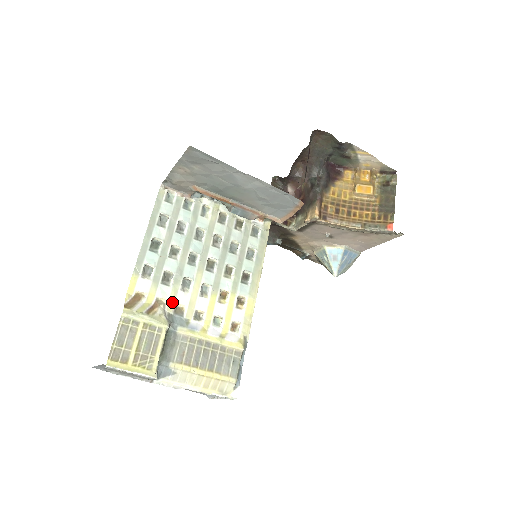
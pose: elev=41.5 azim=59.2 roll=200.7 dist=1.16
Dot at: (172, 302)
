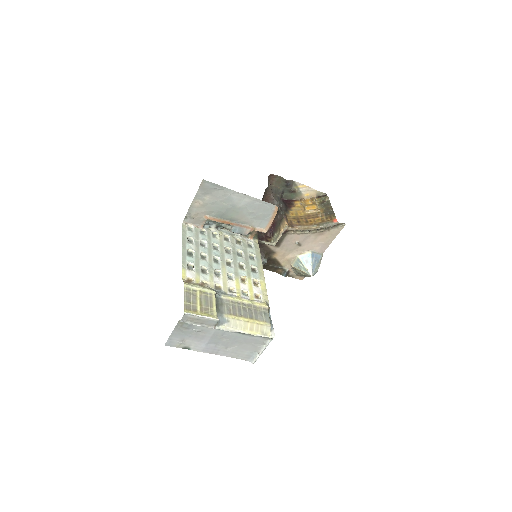
Dot at: (212, 283)
